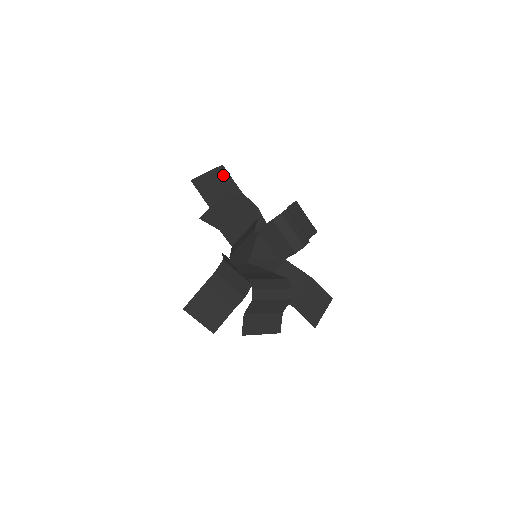
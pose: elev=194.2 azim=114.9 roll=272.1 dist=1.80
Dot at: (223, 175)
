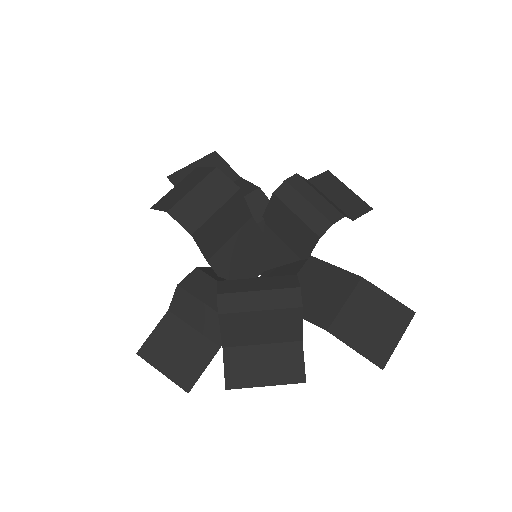
Dot at: (214, 162)
